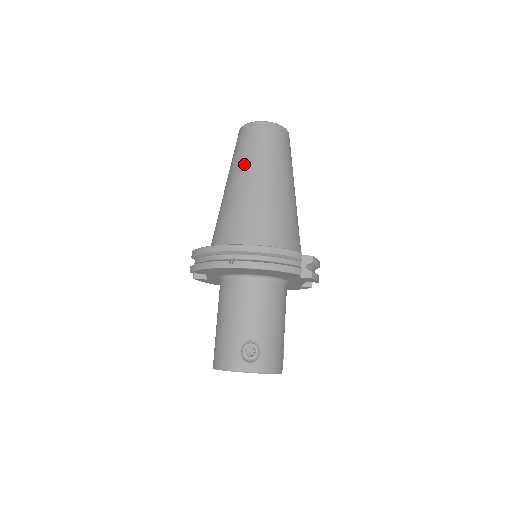
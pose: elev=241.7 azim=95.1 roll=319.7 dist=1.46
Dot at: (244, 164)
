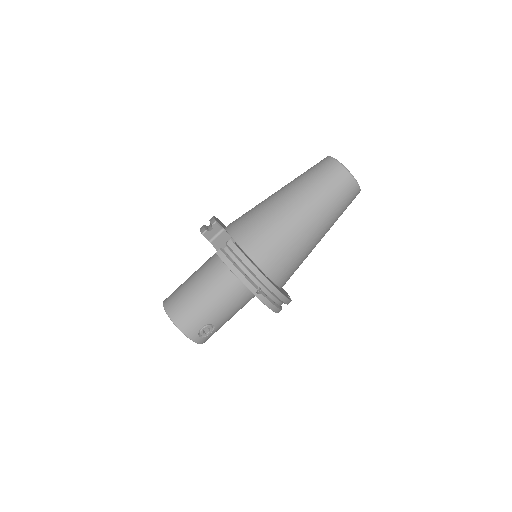
Dot at: (319, 207)
